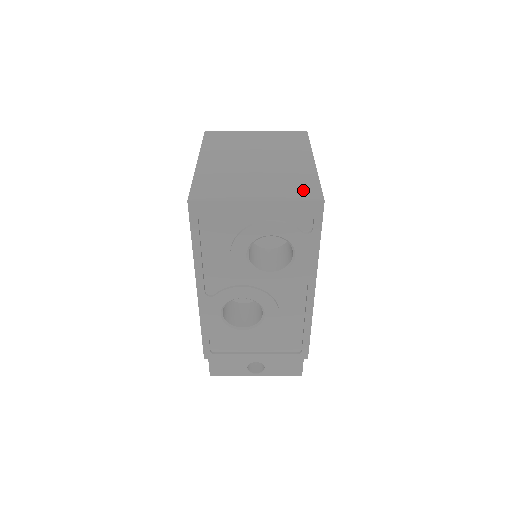
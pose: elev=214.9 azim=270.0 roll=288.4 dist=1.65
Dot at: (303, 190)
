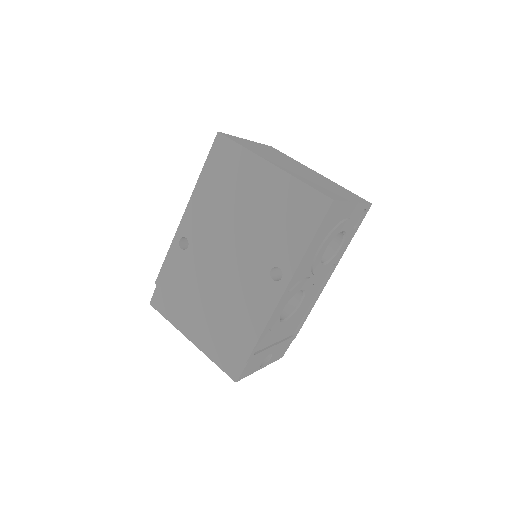
Dot at: (355, 196)
